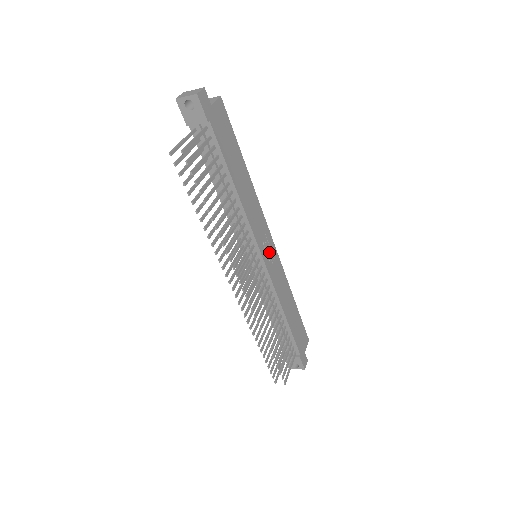
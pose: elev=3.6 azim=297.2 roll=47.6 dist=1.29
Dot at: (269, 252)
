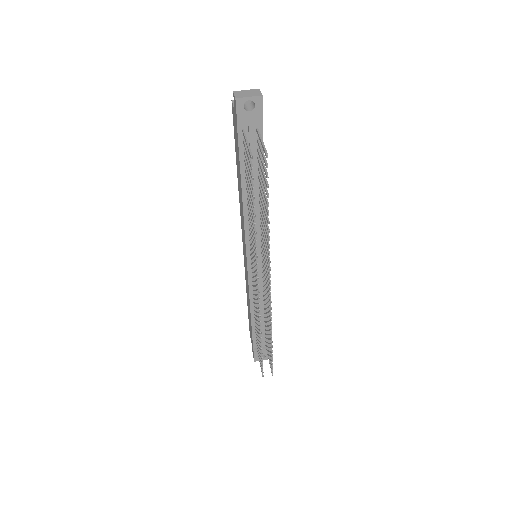
Dot at: occluded
